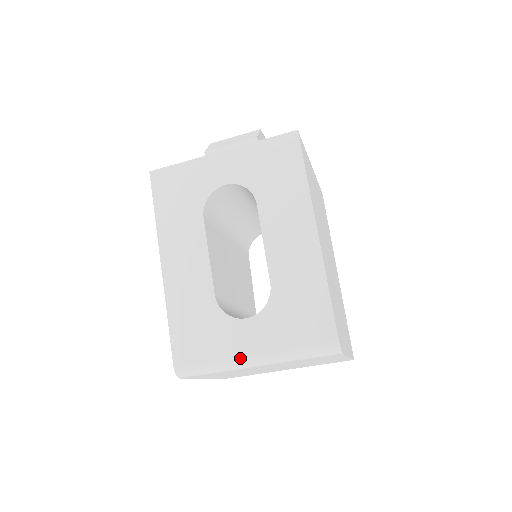
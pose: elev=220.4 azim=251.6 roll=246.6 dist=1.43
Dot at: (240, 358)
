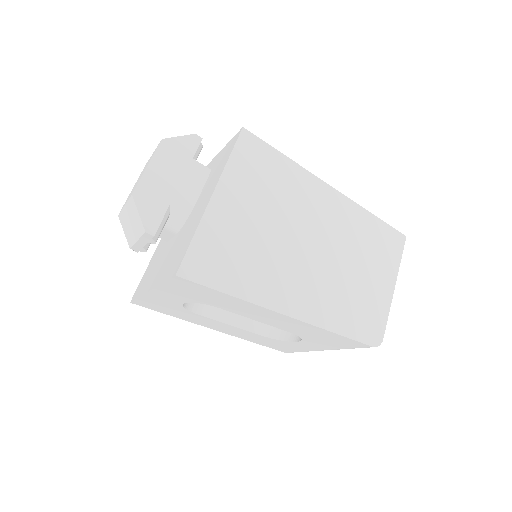
Dot at: occluded
